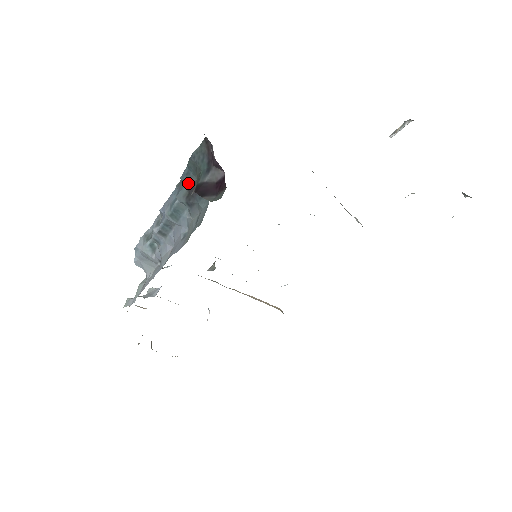
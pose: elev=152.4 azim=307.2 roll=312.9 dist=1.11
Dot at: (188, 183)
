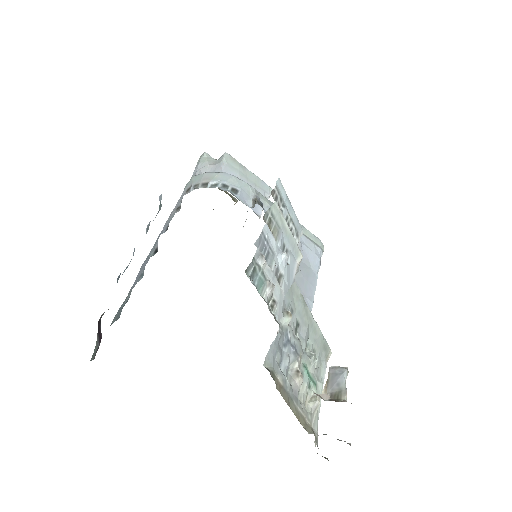
Dot at: occluded
